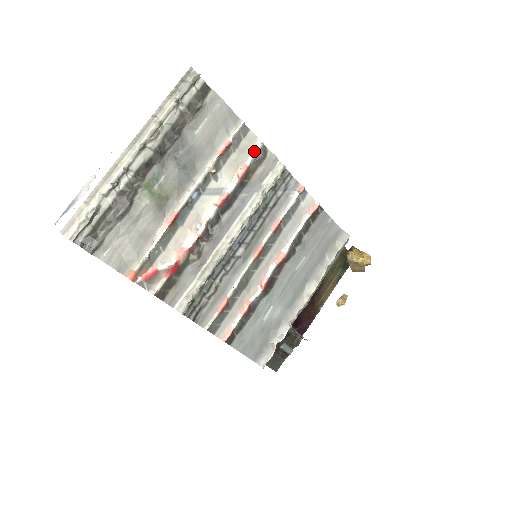
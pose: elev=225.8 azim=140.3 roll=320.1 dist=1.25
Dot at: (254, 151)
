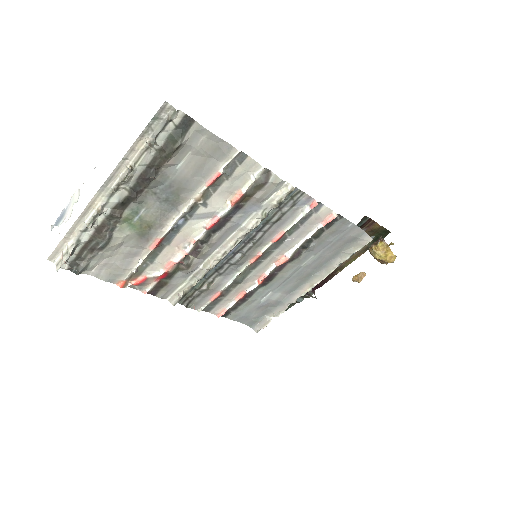
Dot at: (252, 178)
